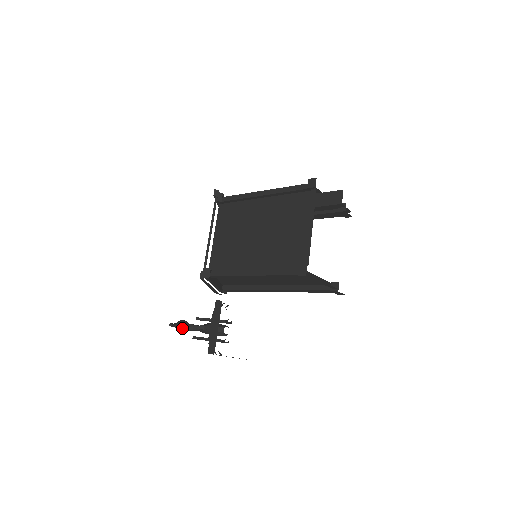
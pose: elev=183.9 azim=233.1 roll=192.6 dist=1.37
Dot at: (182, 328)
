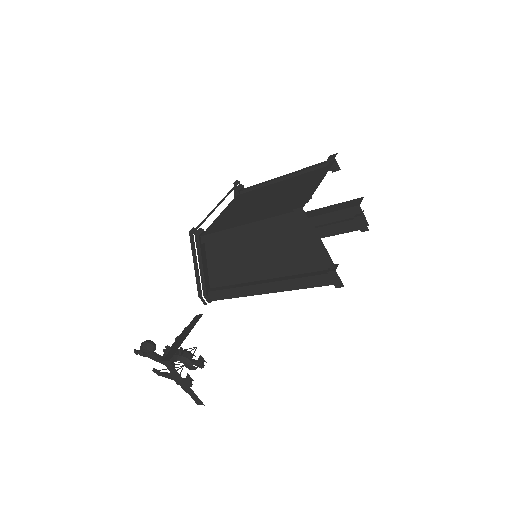
Dot at: (146, 346)
